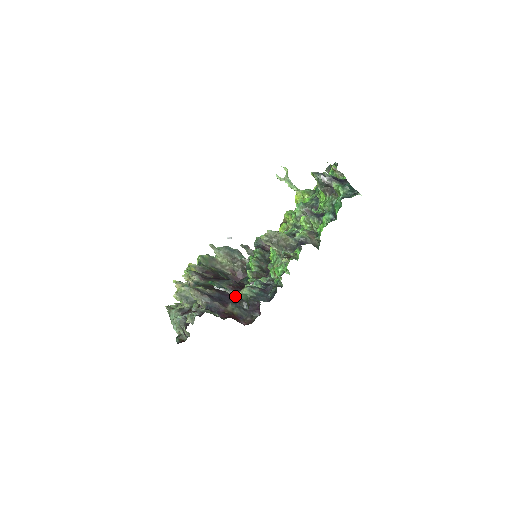
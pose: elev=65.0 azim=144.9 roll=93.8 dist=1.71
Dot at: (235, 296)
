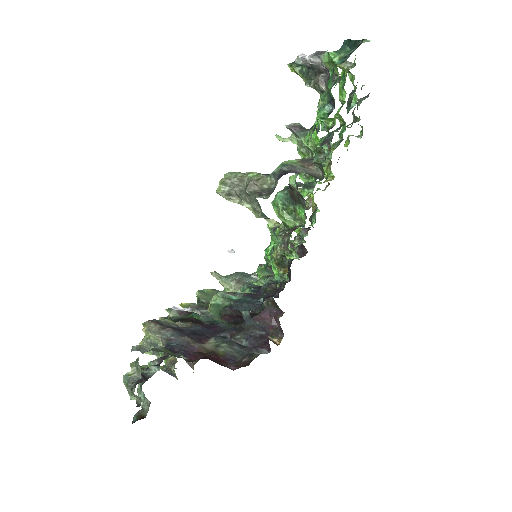
Dot at: (227, 327)
